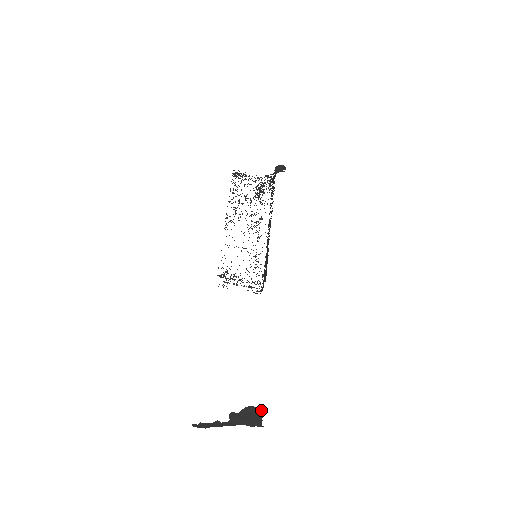
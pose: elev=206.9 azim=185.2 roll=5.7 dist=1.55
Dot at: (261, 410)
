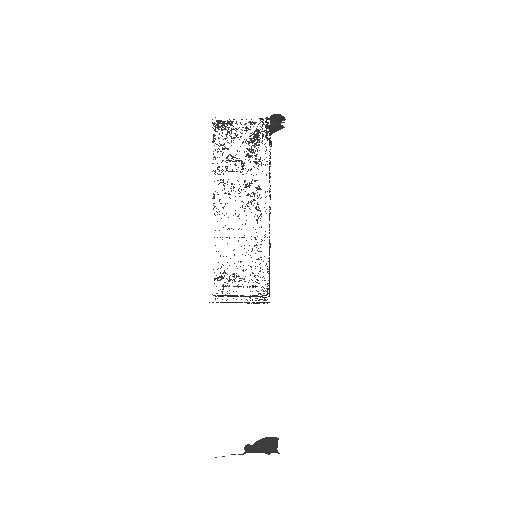
Dot at: (276, 439)
